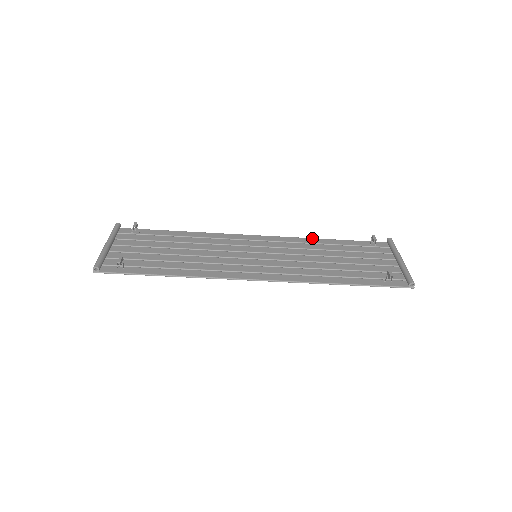
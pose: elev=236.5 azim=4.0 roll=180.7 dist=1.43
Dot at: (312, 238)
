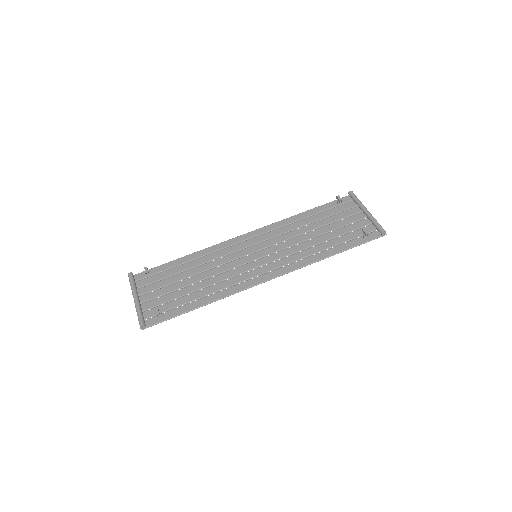
Dot at: (290, 217)
